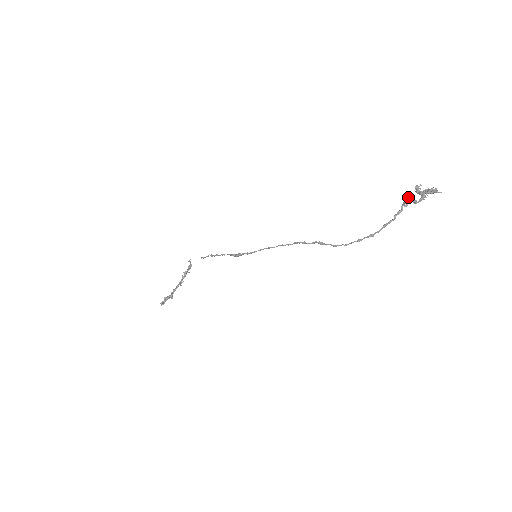
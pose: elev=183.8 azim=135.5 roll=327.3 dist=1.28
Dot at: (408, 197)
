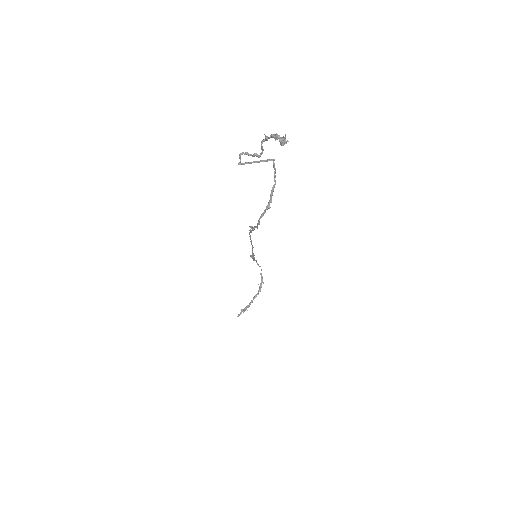
Dot at: (243, 153)
